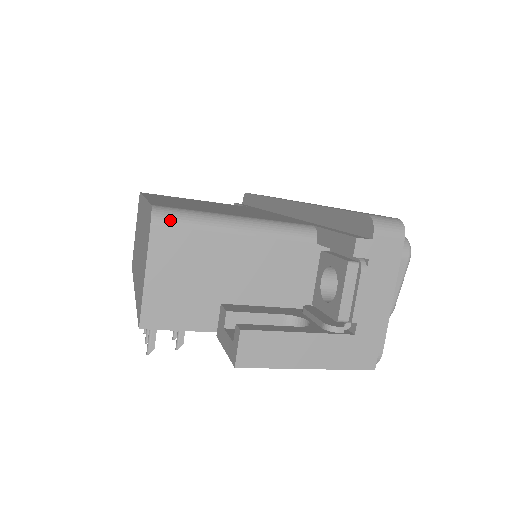
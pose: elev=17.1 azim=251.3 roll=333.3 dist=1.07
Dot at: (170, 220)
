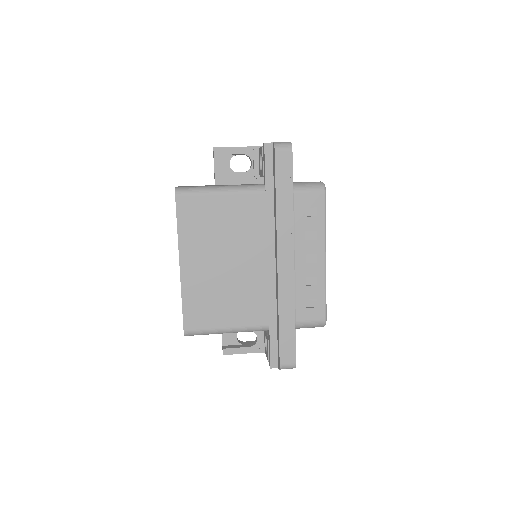
Dot at: occluded
